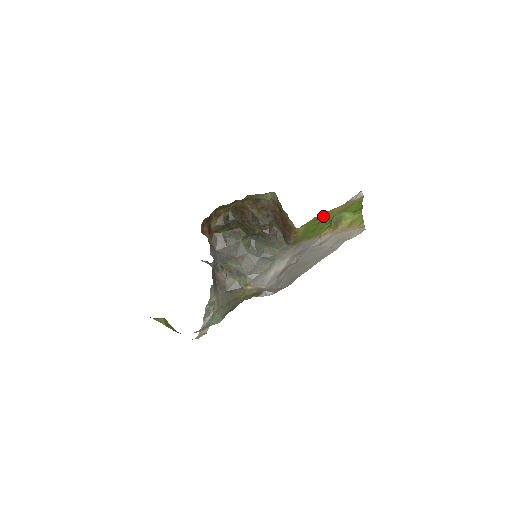
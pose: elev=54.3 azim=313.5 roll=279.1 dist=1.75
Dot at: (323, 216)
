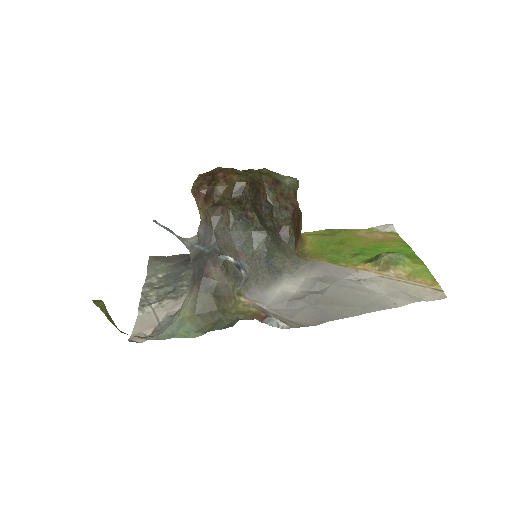
Dot at: (341, 235)
